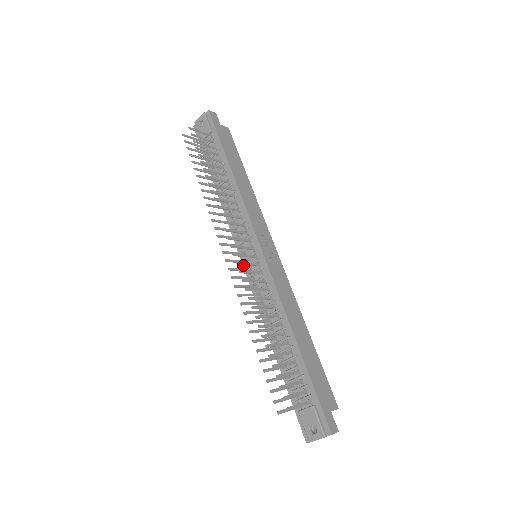
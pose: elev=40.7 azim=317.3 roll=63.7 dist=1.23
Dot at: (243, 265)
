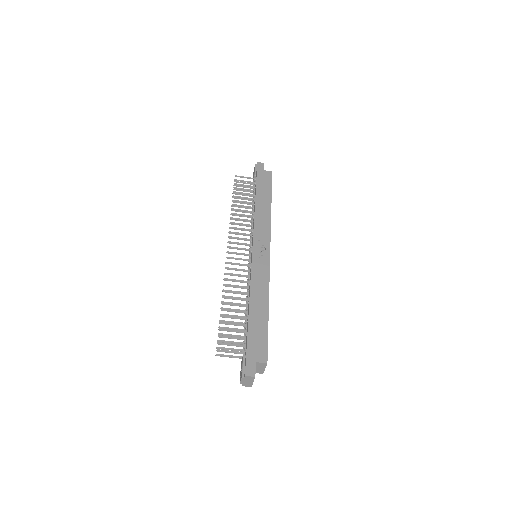
Dot at: occluded
